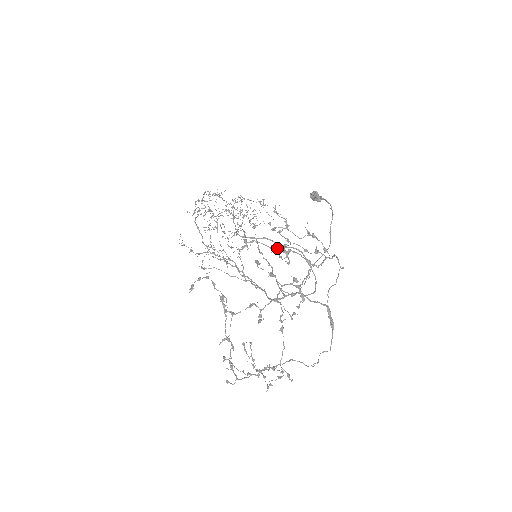
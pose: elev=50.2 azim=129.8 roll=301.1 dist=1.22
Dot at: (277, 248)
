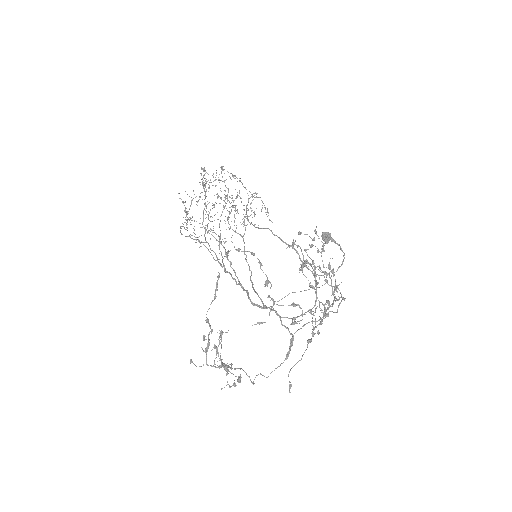
Dot at: (311, 264)
